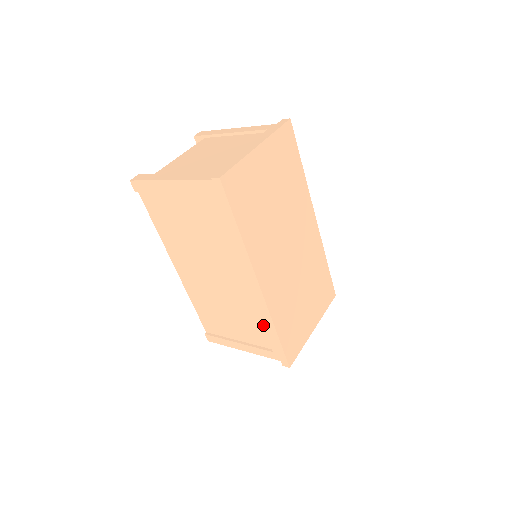
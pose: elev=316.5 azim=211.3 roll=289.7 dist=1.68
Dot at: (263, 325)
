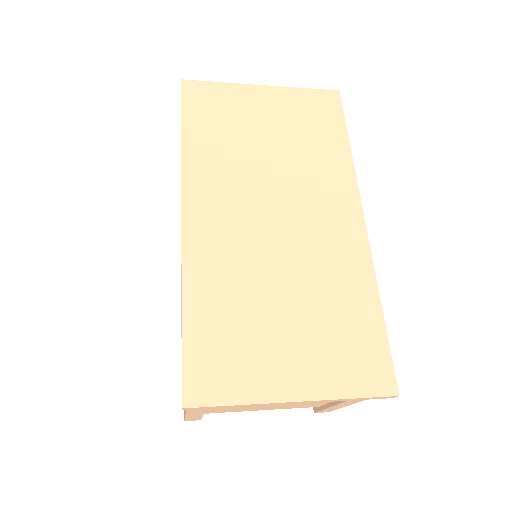
Dot at: occluded
